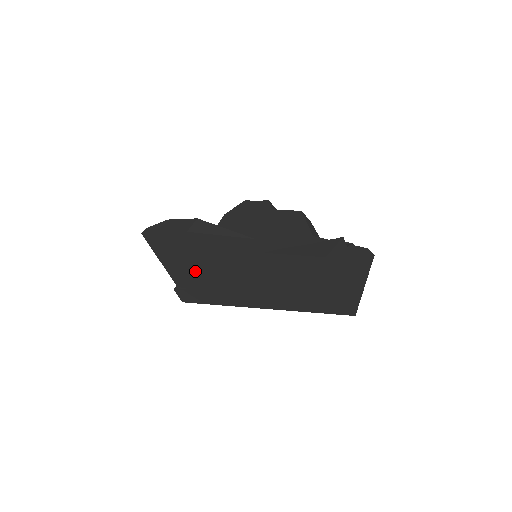
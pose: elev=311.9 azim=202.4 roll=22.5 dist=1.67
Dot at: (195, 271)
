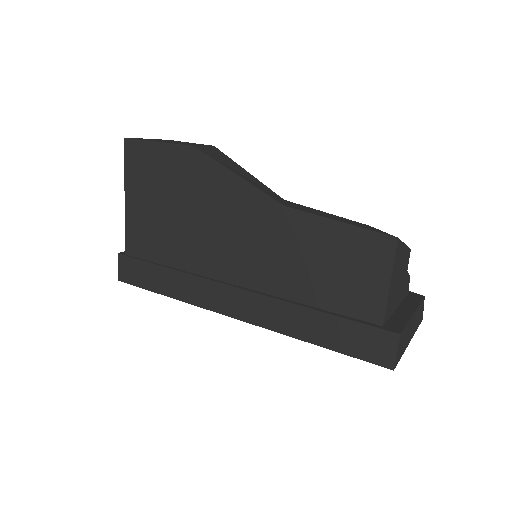
Dot at: (168, 225)
